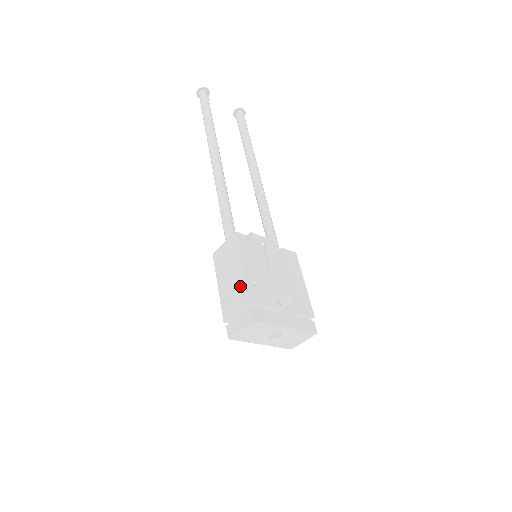
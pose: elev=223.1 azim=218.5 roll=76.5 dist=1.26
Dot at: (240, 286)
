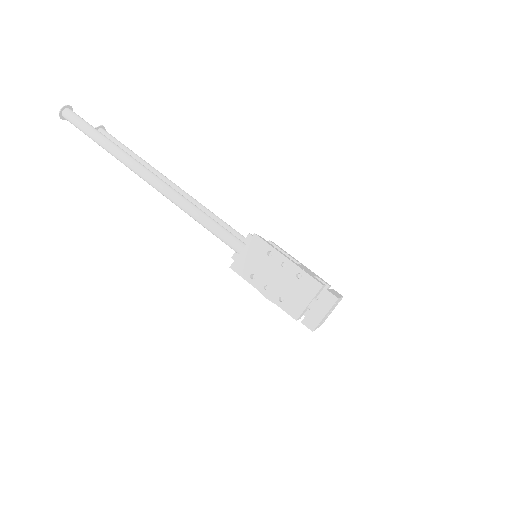
Dot at: (298, 278)
